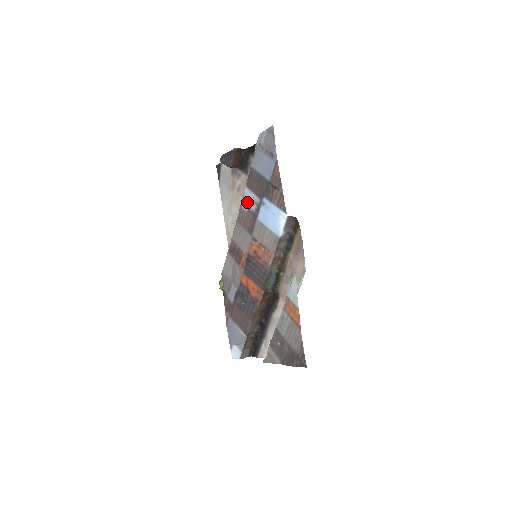
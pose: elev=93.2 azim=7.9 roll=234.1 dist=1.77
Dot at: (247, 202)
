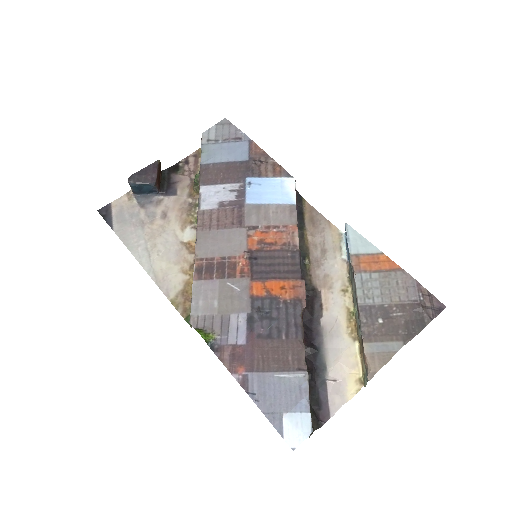
Dot at: (213, 198)
